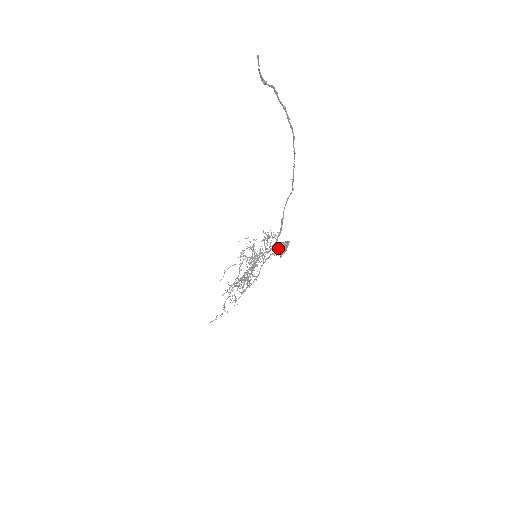
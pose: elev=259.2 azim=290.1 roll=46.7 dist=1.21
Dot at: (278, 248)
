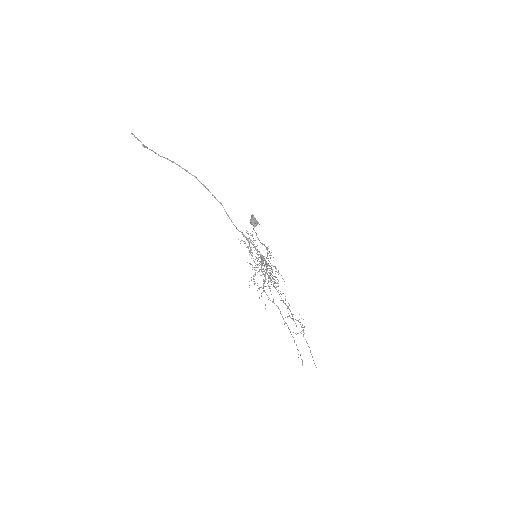
Dot at: (251, 223)
